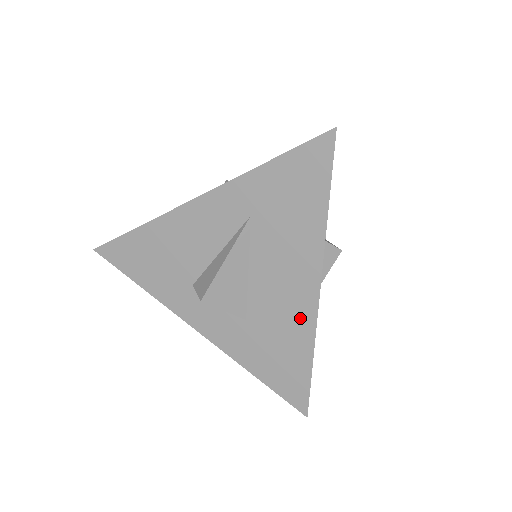
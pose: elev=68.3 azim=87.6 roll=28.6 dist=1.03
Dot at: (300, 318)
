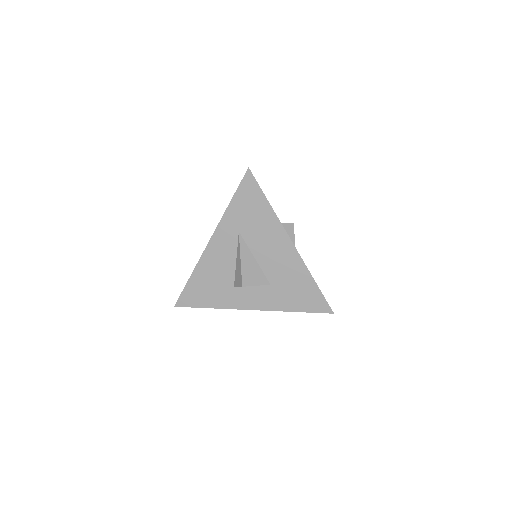
Dot at: (294, 264)
